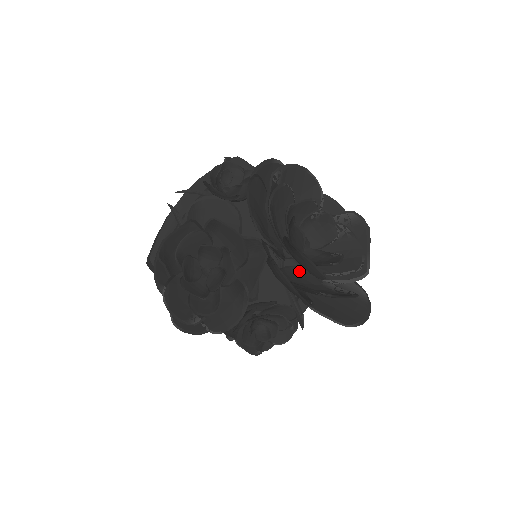
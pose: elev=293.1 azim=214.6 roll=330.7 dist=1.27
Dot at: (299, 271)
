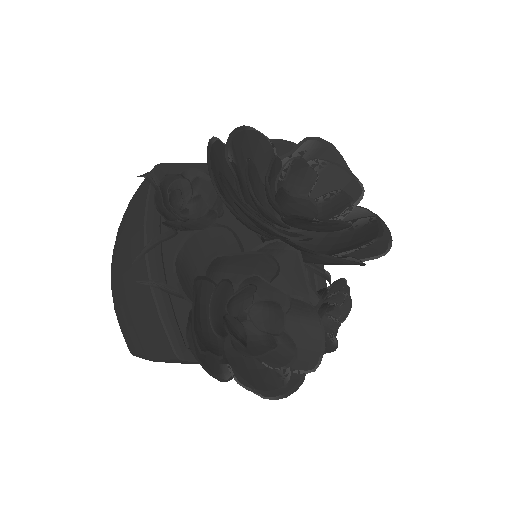
Dot at: occluded
